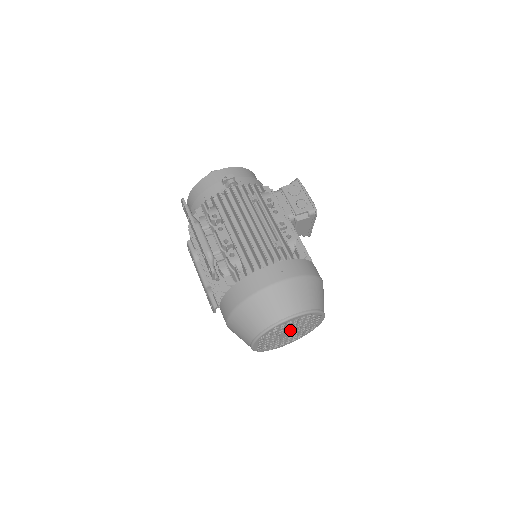
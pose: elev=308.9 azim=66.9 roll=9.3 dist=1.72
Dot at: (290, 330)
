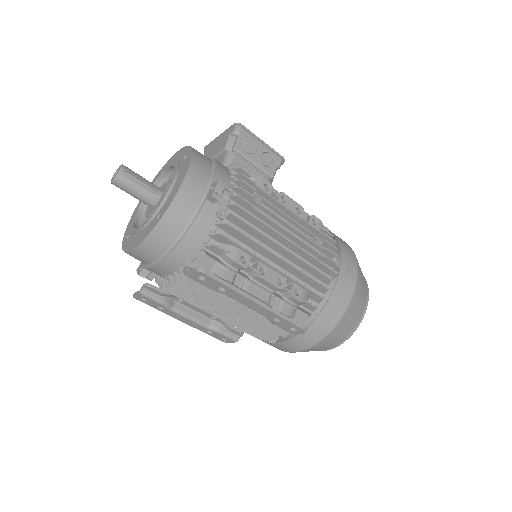
Dot at: occluded
